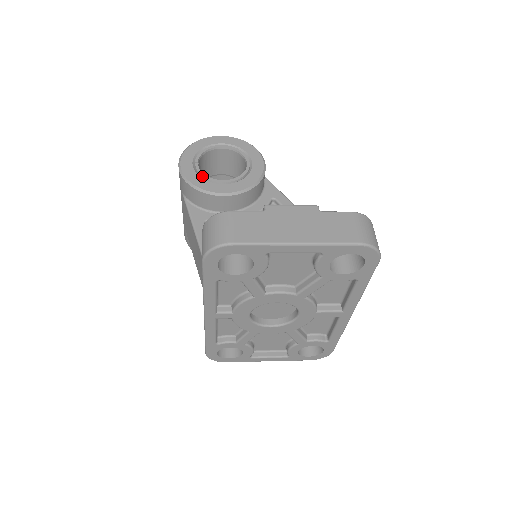
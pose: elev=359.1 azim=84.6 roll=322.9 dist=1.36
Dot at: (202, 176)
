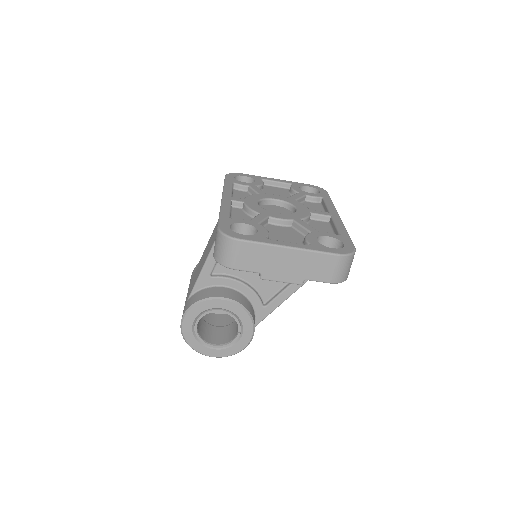
Dot at: occluded
